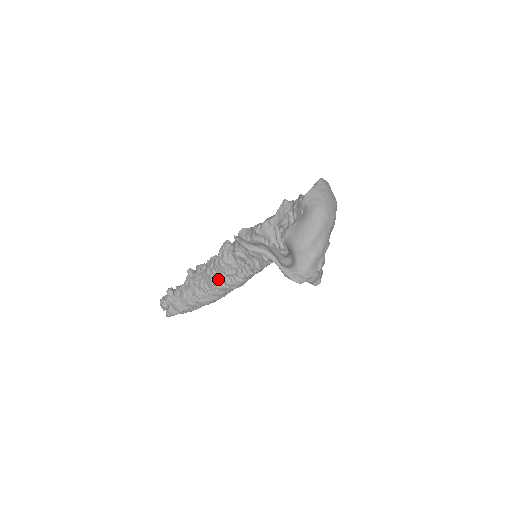
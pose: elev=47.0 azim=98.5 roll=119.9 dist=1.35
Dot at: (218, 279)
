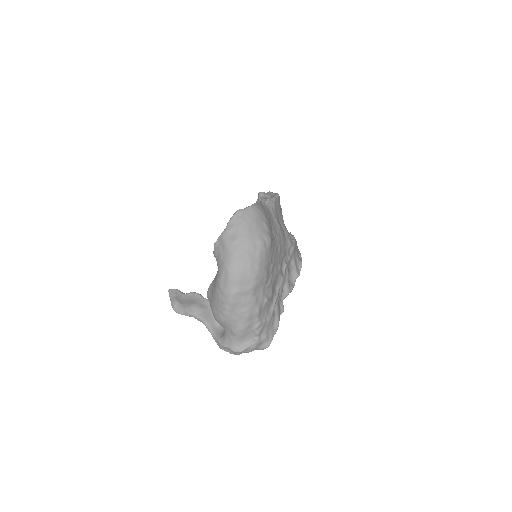
Dot at: occluded
